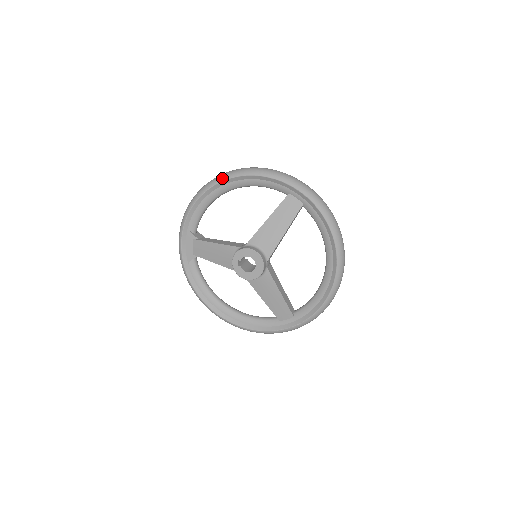
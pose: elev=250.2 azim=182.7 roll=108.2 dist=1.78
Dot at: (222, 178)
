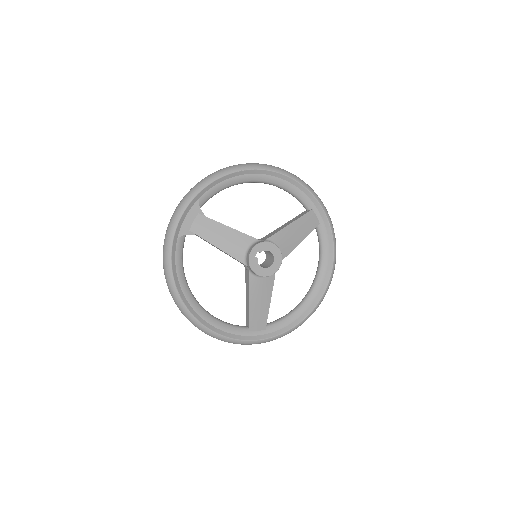
Dot at: (262, 167)
